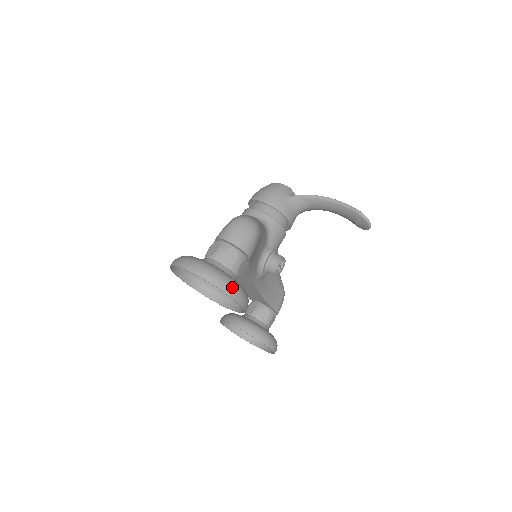
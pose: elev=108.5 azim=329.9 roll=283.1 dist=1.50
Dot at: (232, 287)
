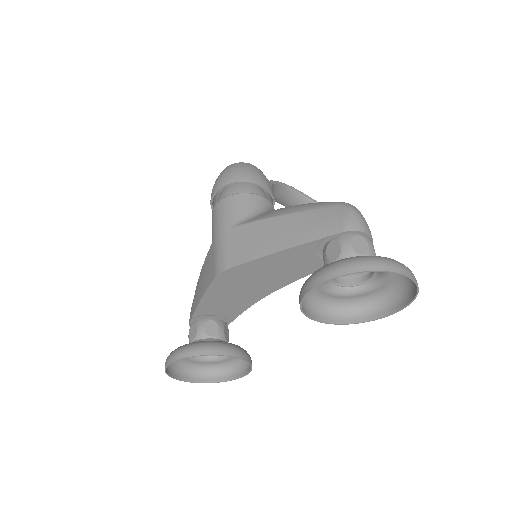
Dot at: (411, 288)
